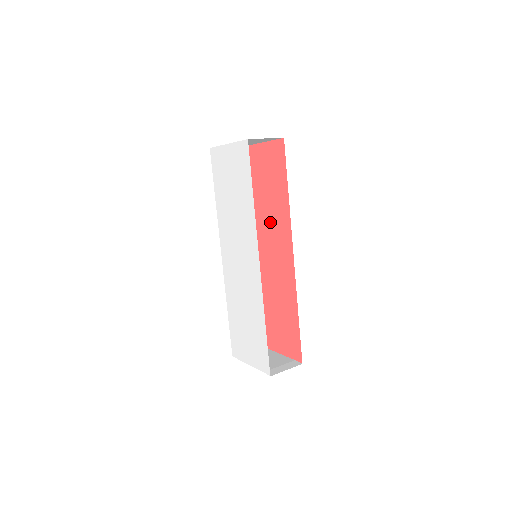
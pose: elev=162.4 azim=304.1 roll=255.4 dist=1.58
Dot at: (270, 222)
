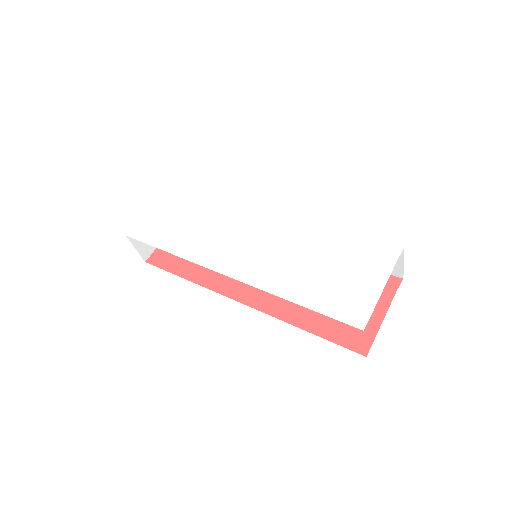
Dot at: occluded
